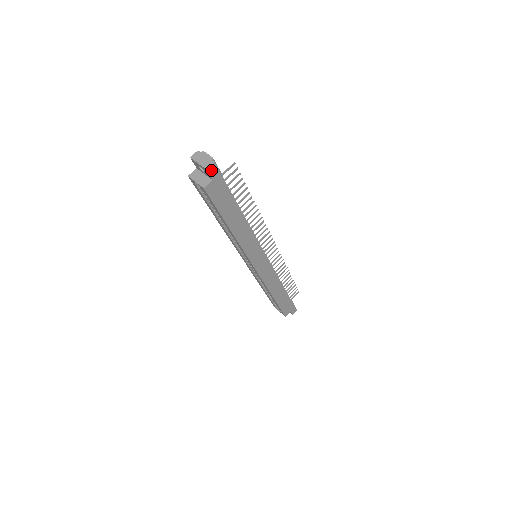
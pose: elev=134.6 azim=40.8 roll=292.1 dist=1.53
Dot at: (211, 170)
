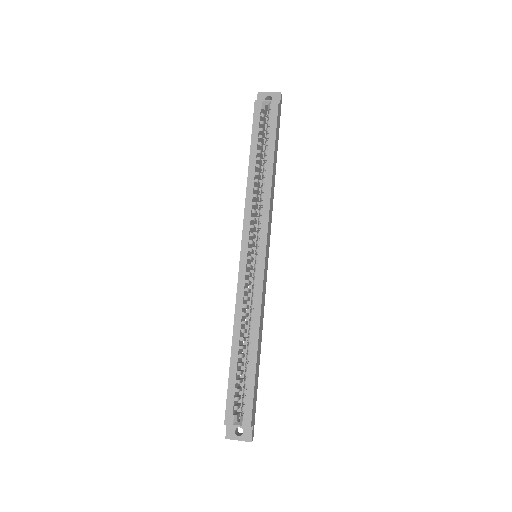
Dot at: (281, 98)
